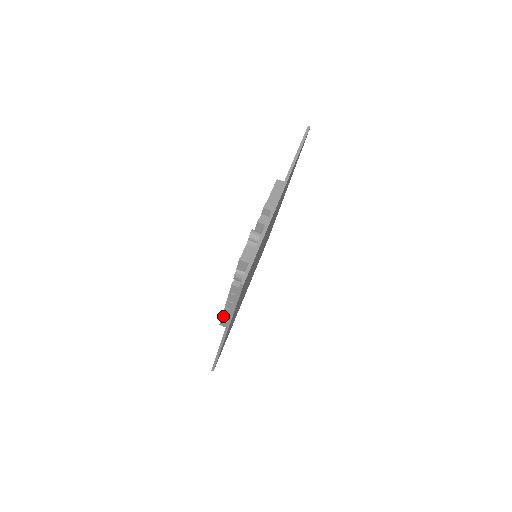
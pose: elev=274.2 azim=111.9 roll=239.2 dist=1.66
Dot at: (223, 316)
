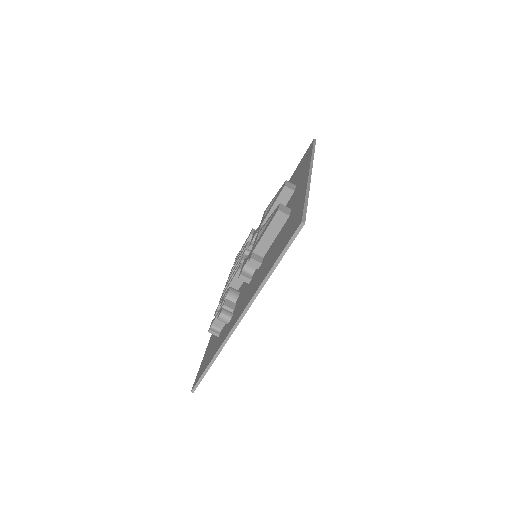
Dot at: occluded
